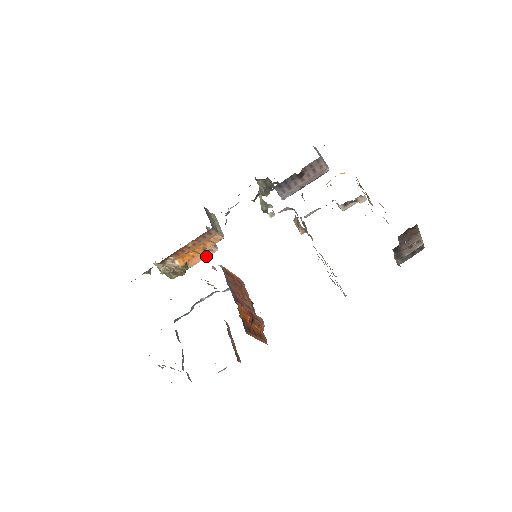
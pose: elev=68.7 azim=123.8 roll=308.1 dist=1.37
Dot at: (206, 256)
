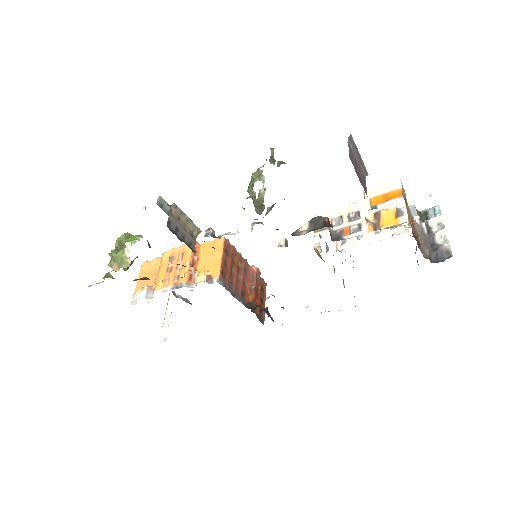
Dot at: occluded
